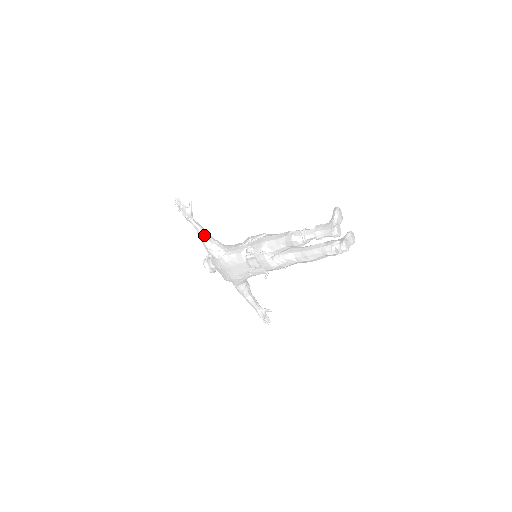
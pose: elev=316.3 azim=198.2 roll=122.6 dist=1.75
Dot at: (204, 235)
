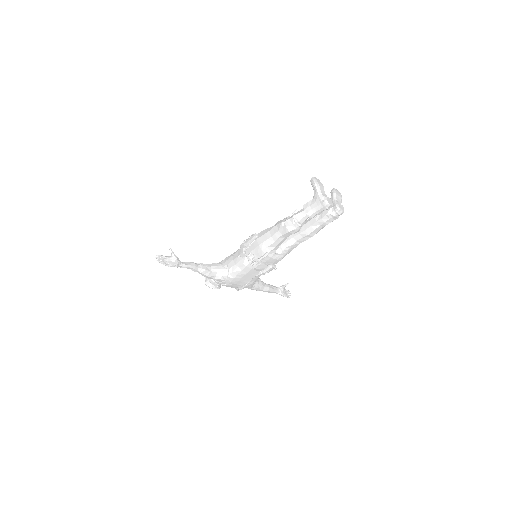
Dot at: (200, 269)
